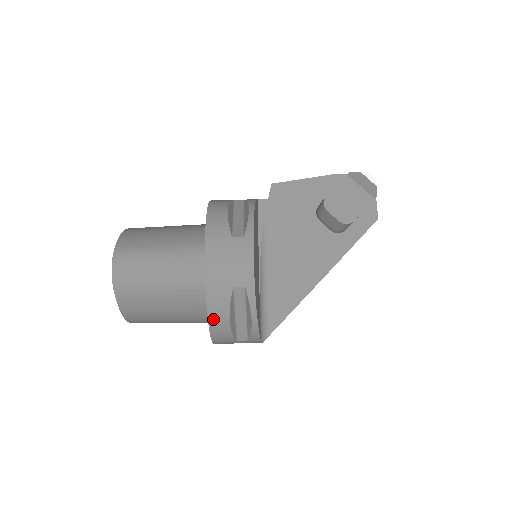
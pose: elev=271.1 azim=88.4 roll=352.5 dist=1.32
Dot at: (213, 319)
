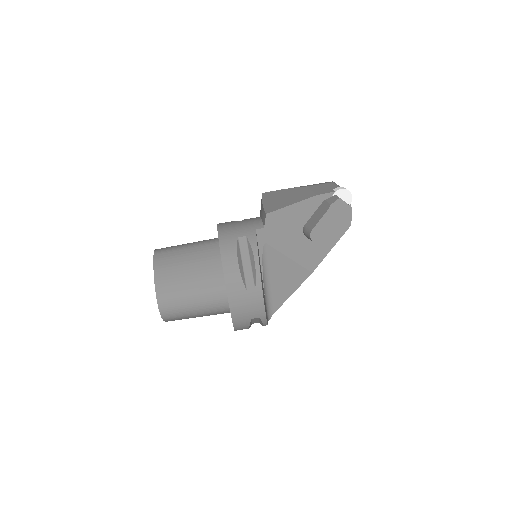
Dot at: occluded
